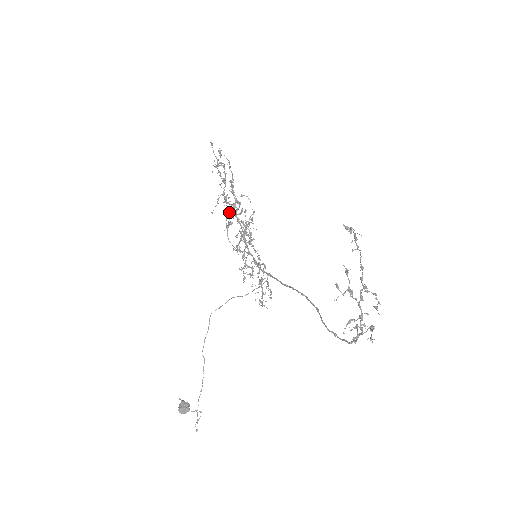
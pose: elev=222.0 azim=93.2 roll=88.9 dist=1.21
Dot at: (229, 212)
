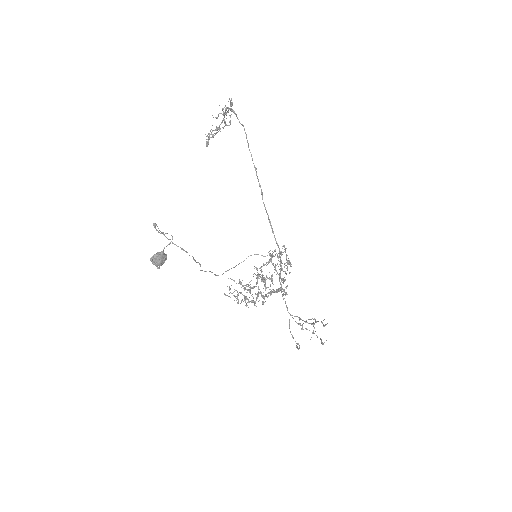
Dot at: occluded
